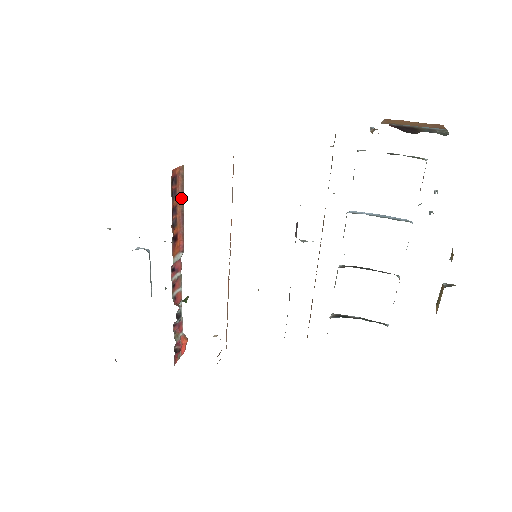
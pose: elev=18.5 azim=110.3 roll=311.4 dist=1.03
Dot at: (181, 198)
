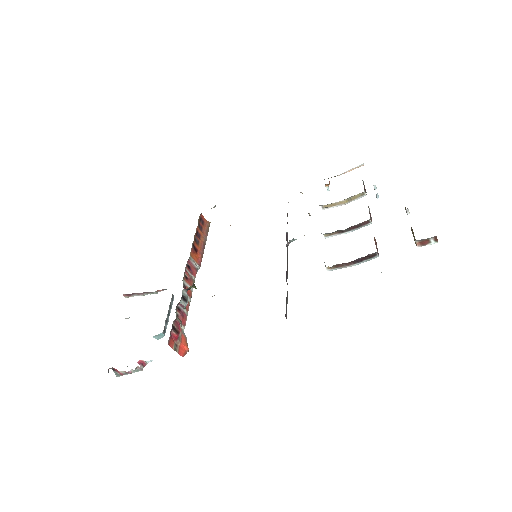
Dot at: (205, 236)
